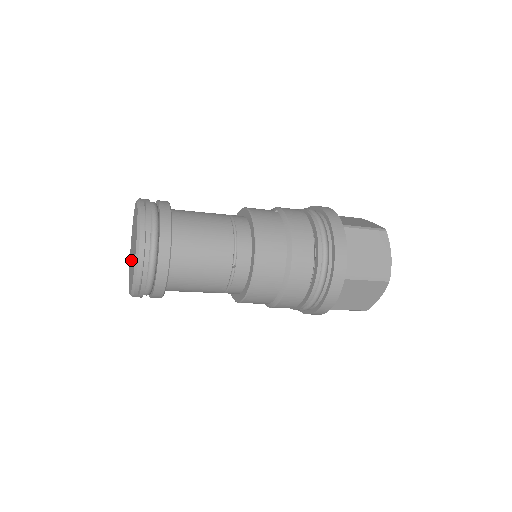
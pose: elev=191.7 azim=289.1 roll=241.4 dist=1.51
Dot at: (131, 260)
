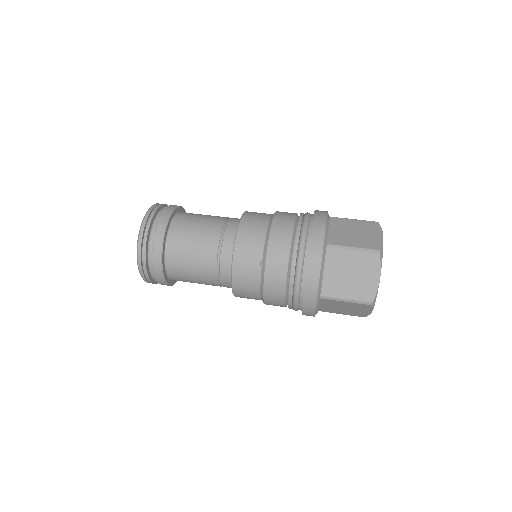
Dot at: occluded
